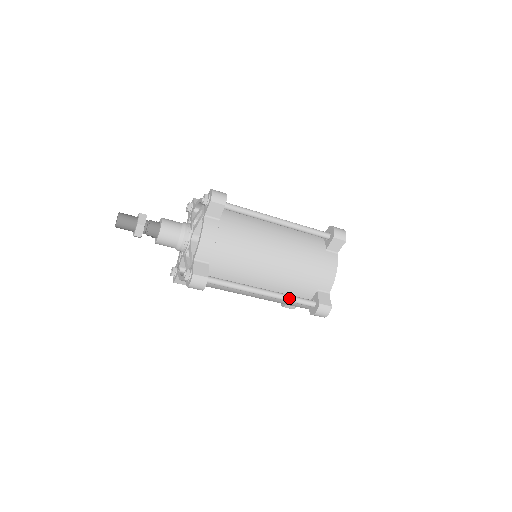
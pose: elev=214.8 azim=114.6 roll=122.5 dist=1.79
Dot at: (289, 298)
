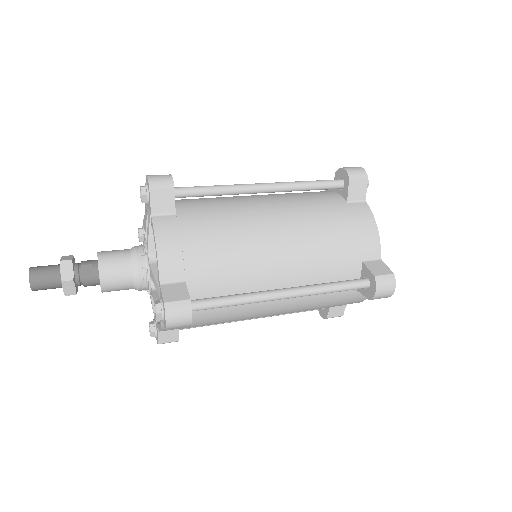
Dot at: occluded
